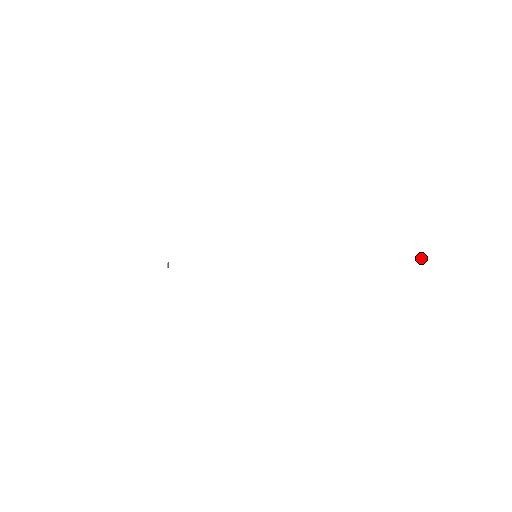
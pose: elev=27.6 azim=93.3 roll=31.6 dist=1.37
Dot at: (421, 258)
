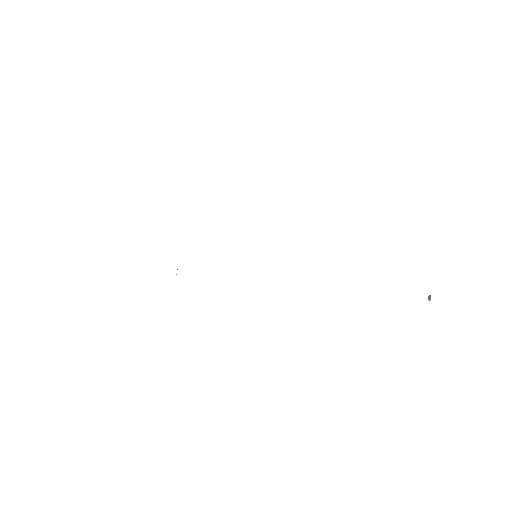
Dot at: (429, 297)
